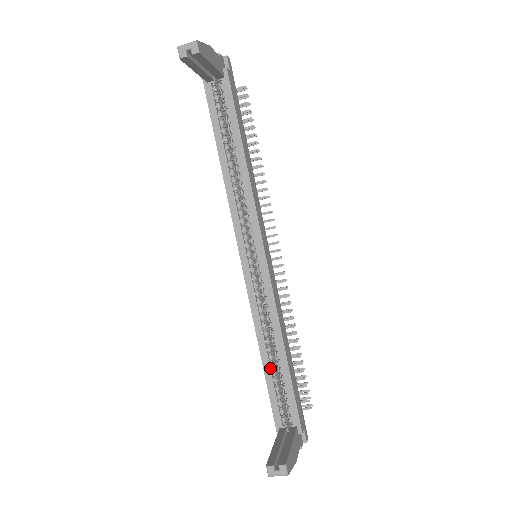
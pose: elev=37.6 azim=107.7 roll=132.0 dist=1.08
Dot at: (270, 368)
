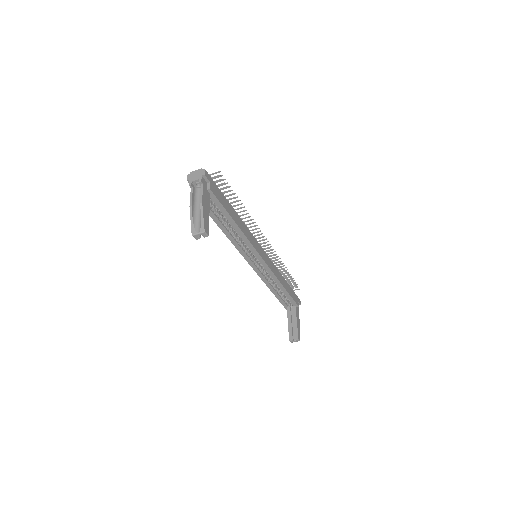
Dot at: (277, 293)
